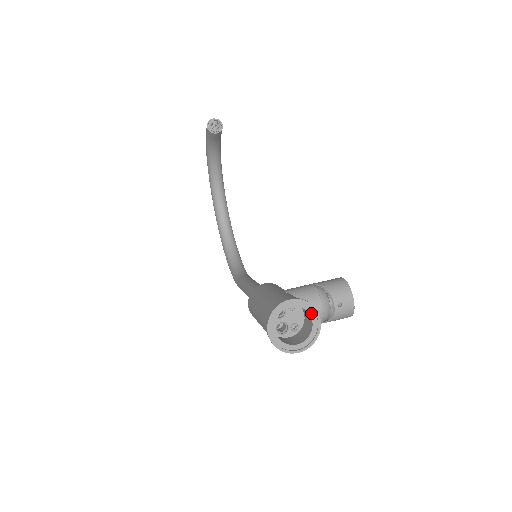
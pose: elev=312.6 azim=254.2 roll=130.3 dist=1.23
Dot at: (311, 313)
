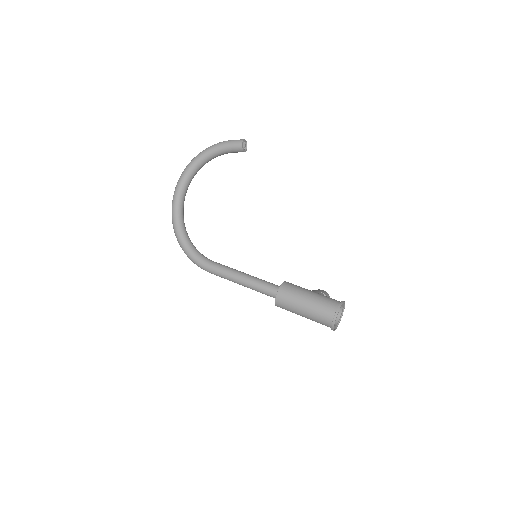
Dot at: (342, 310)
